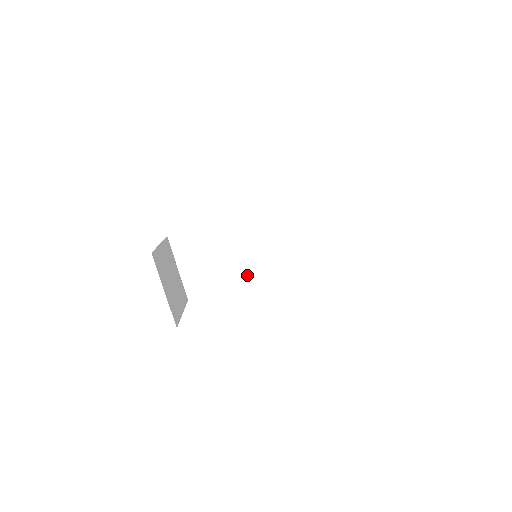
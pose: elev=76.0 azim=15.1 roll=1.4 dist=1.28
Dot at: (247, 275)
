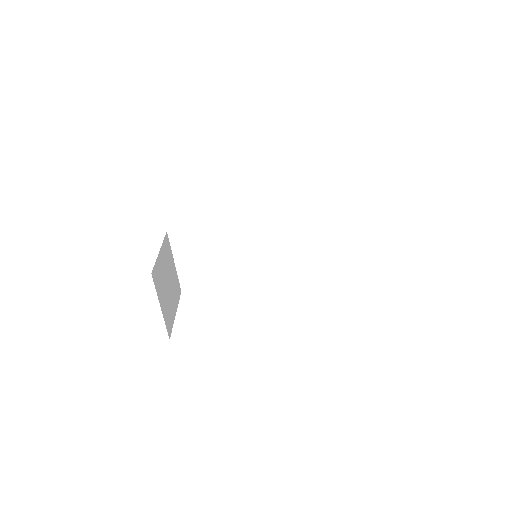
Dot at: (244, 278)
